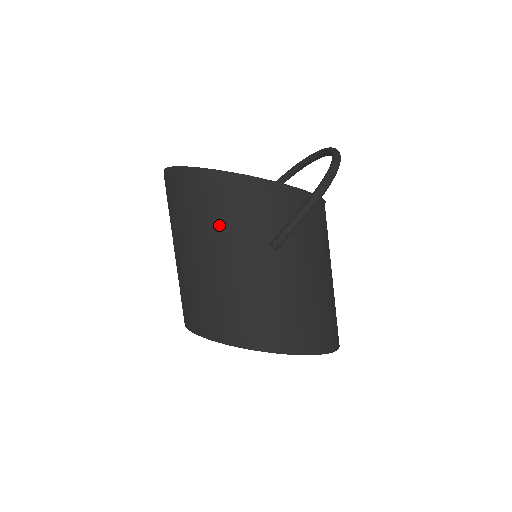
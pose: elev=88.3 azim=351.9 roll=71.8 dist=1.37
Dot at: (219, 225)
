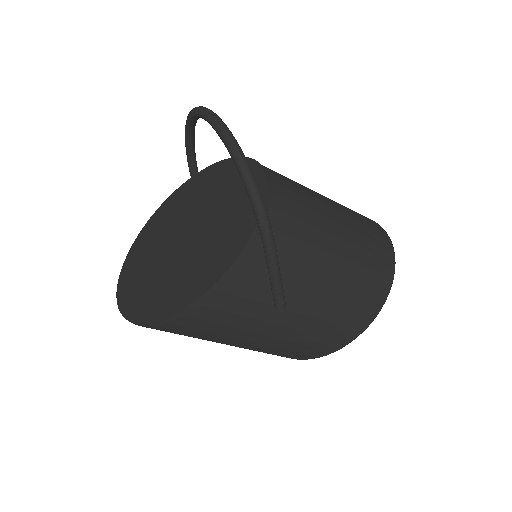
Dot at: (221, 333)
